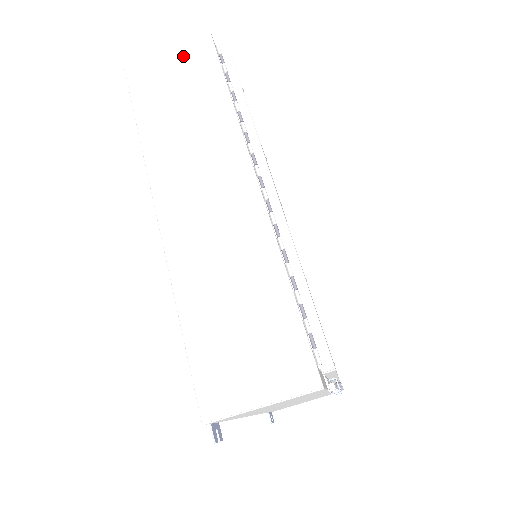
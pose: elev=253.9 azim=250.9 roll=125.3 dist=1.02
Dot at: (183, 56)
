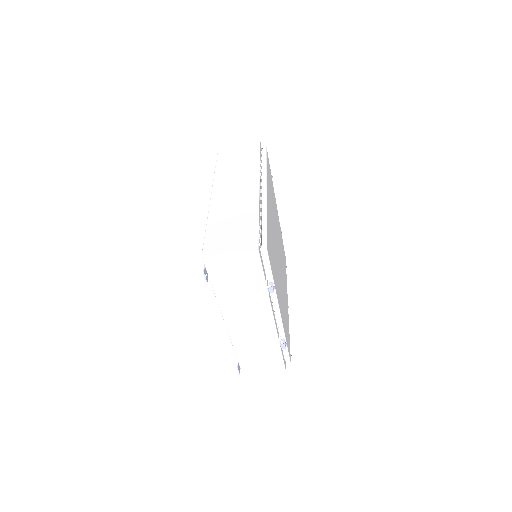
Dot at: (245, 147)
